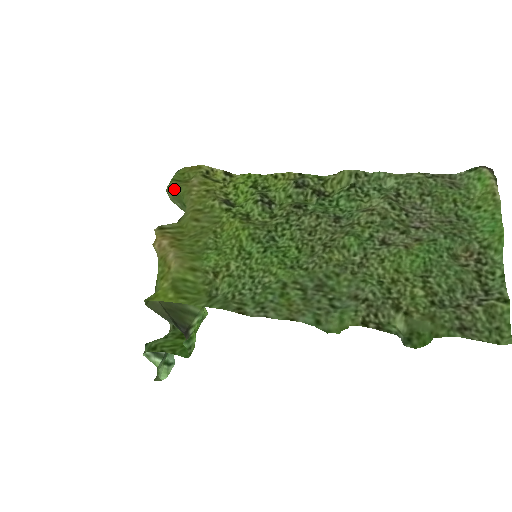
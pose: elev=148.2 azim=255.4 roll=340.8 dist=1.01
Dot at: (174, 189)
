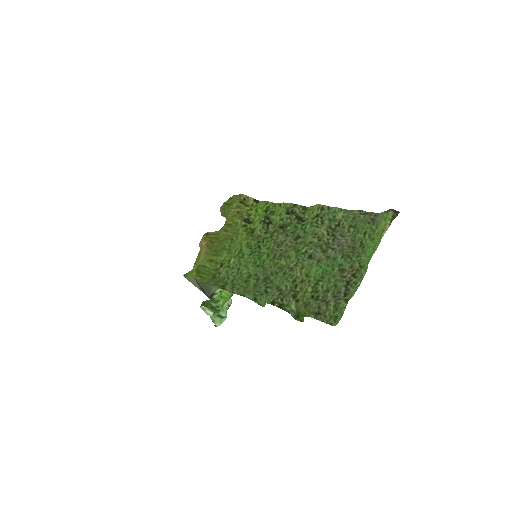
Dot at: (223, 209)
